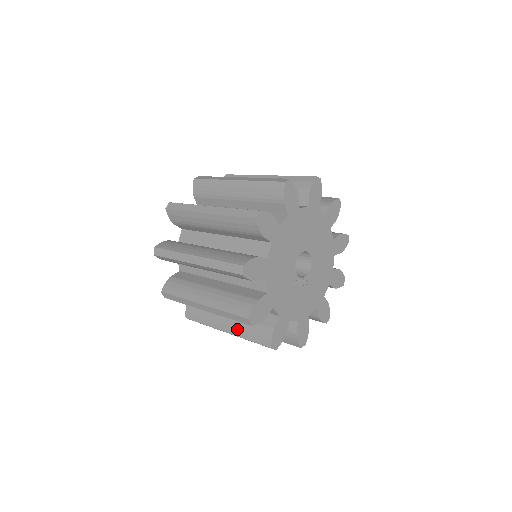
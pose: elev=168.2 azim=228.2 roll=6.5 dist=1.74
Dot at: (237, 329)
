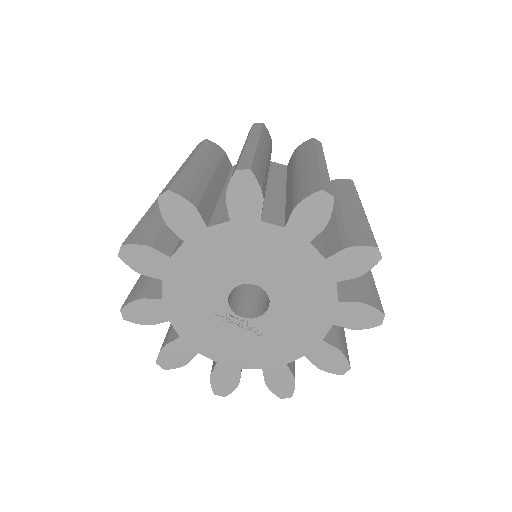
Dot at: occluded
